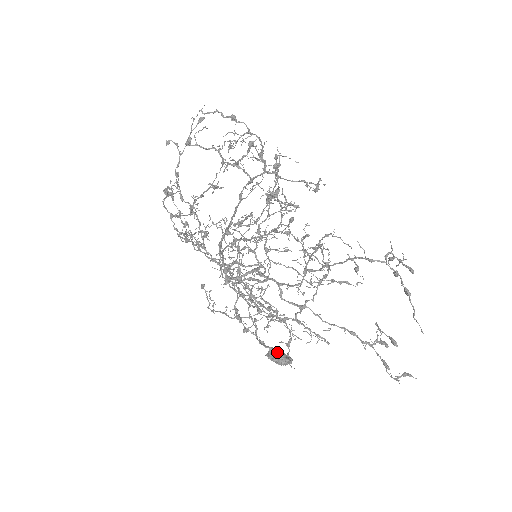
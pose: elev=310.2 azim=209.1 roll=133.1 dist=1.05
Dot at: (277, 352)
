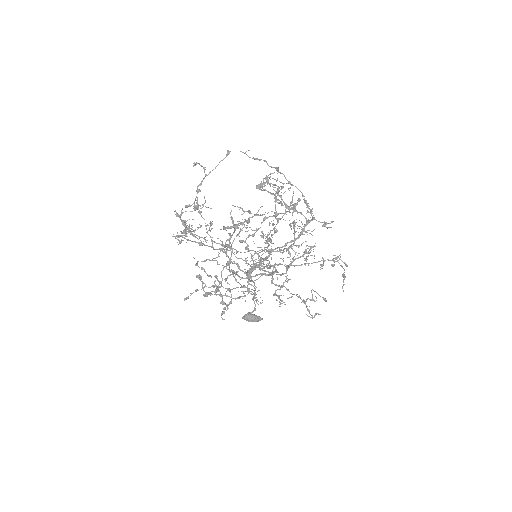
Dot at: (255, 315)
